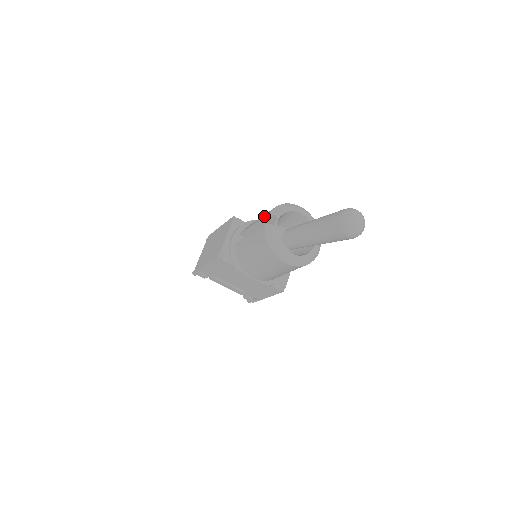
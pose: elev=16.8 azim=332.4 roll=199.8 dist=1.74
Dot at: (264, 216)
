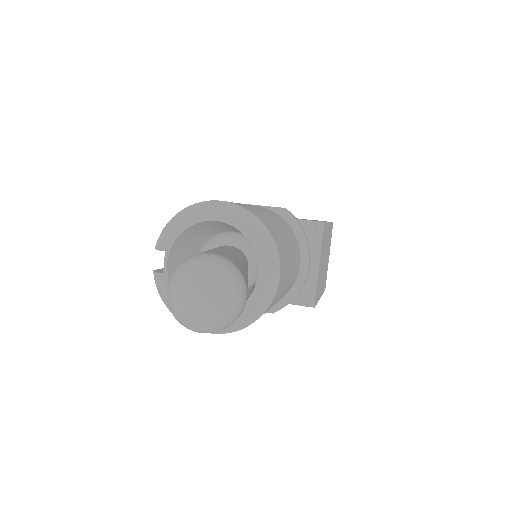
Dot at: occluded
